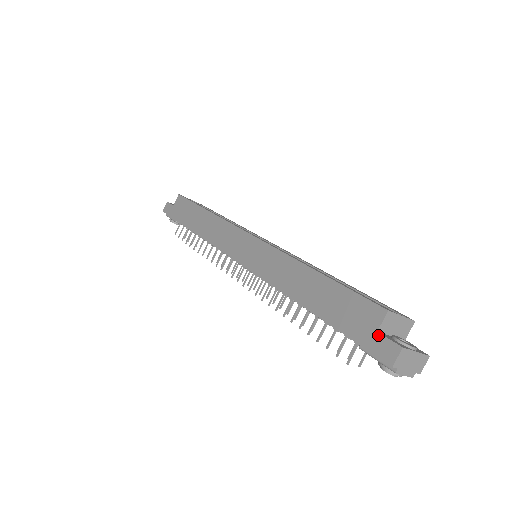
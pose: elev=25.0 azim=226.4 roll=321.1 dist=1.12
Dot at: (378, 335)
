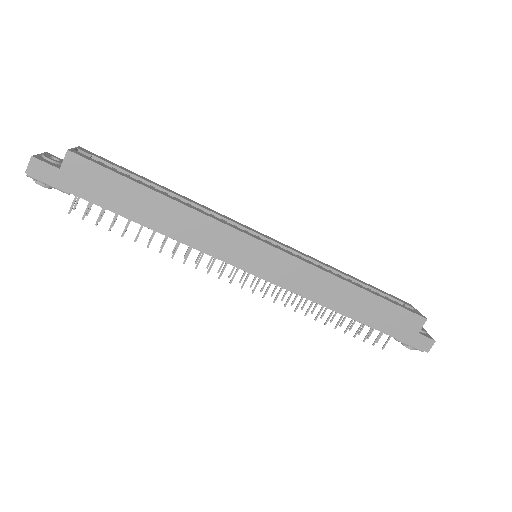
Dot at: (419, 335)
